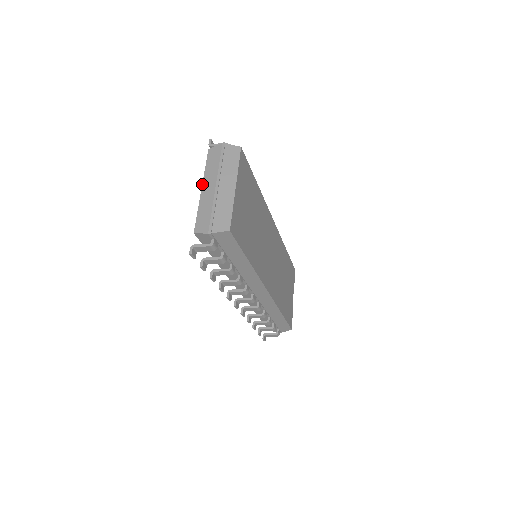
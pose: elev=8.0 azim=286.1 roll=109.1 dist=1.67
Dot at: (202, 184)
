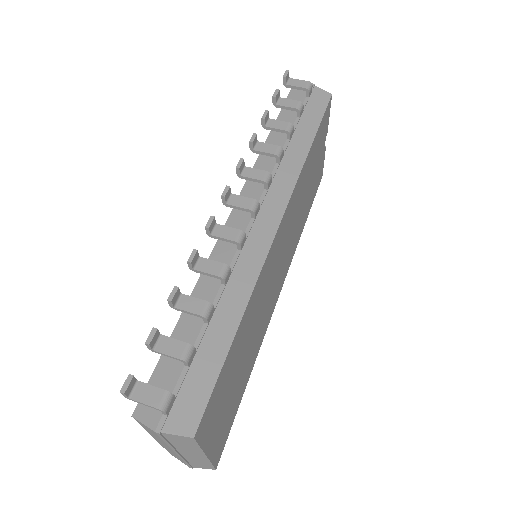
Dot at: occluded
